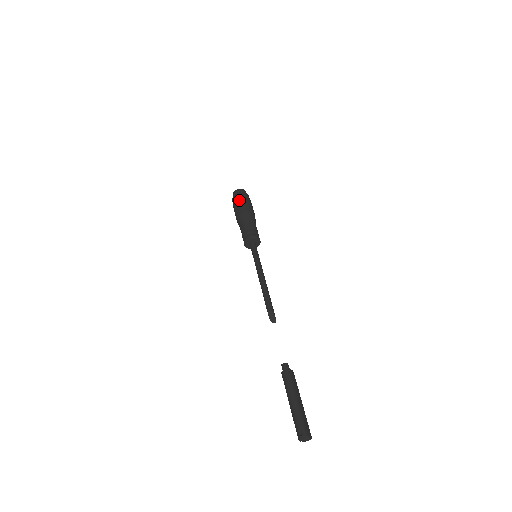
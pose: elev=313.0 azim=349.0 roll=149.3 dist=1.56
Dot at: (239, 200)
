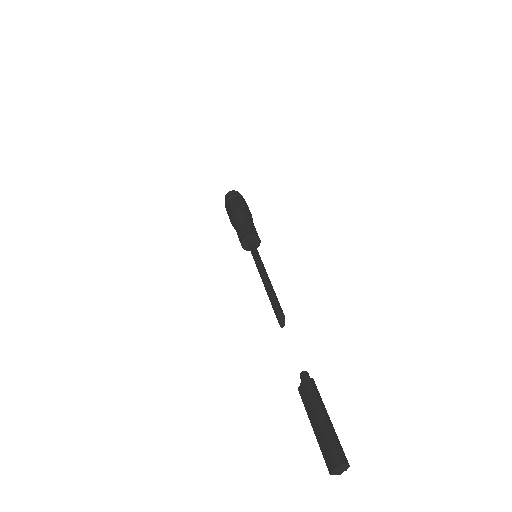
Dot at: (244, 200)
